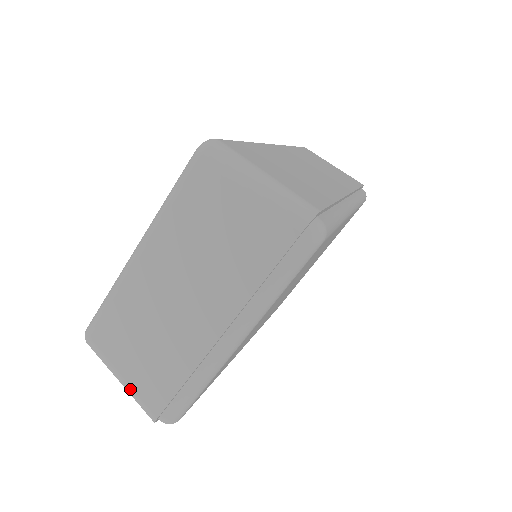
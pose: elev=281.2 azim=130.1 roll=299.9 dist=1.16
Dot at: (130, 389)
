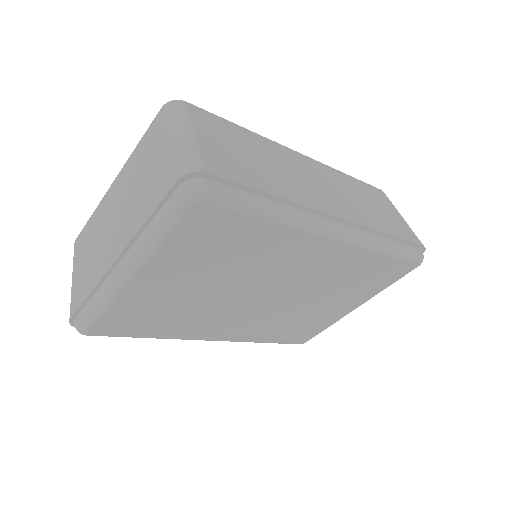
Dot at: (71, 290)
